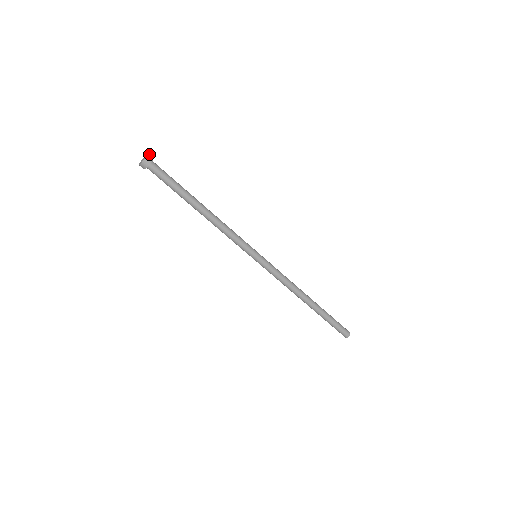
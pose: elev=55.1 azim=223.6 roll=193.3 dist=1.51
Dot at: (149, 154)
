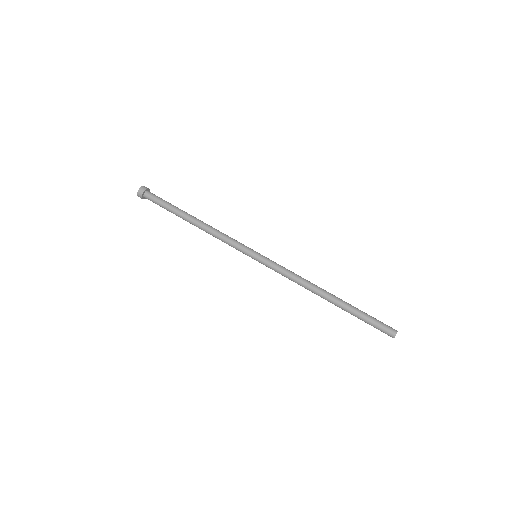
Dot at: occluded
